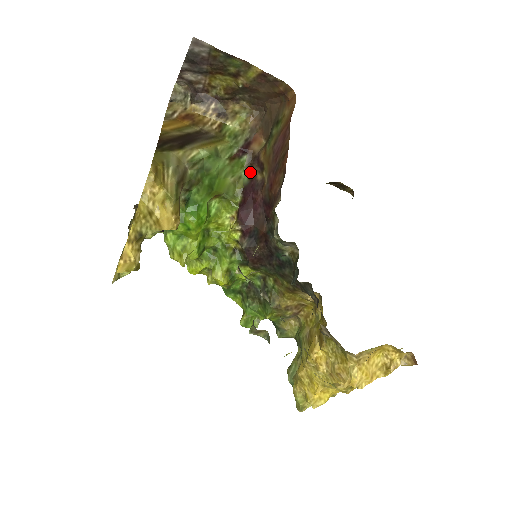
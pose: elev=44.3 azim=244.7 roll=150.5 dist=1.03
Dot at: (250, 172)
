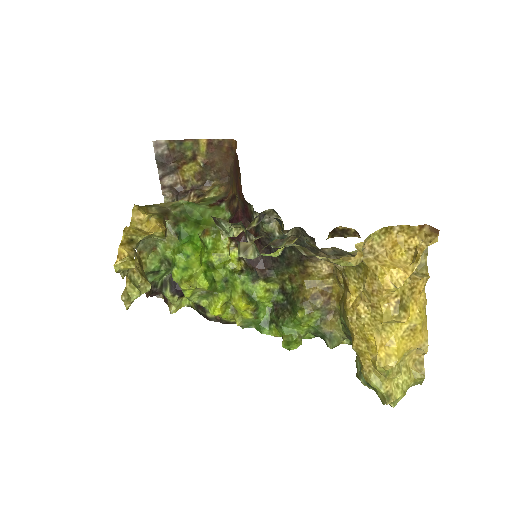
Dot at: (231, 210)
